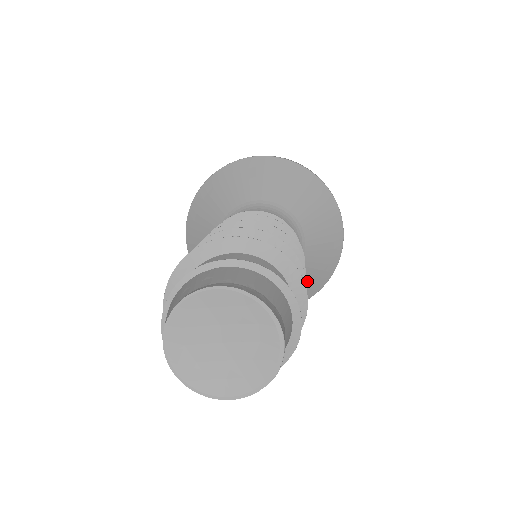
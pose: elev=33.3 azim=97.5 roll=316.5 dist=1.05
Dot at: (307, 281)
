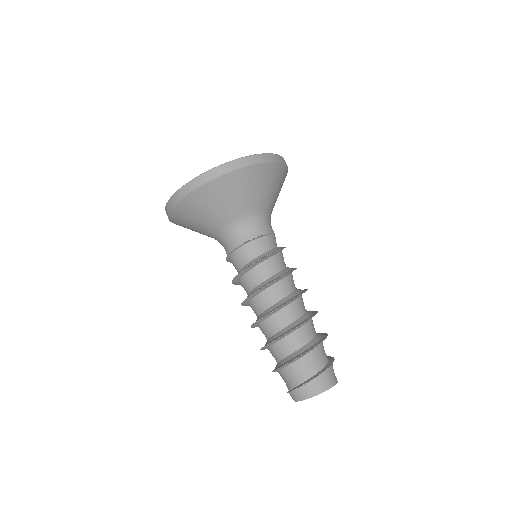
Dot at: occluded
